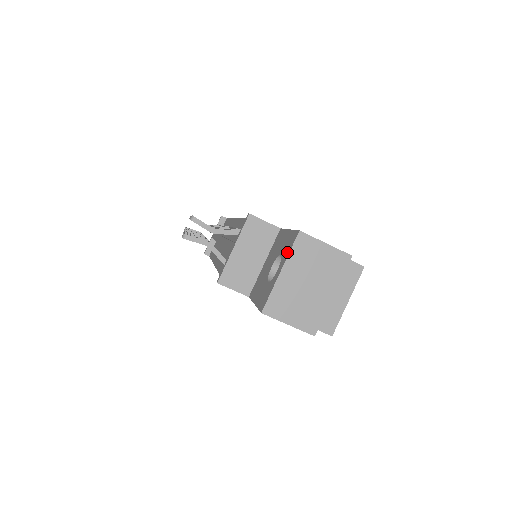
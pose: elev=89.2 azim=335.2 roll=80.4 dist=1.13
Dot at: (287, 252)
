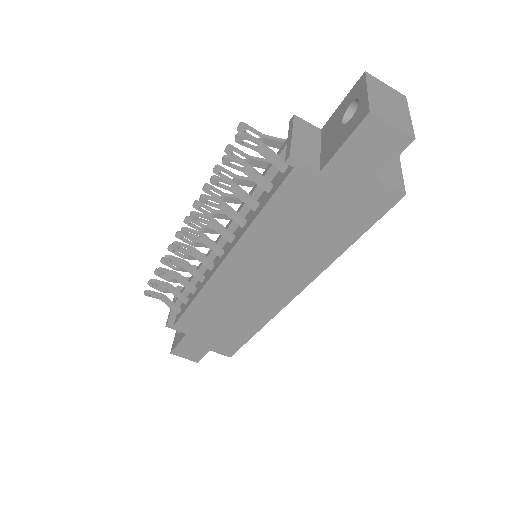
Dot at: (362, 86)
